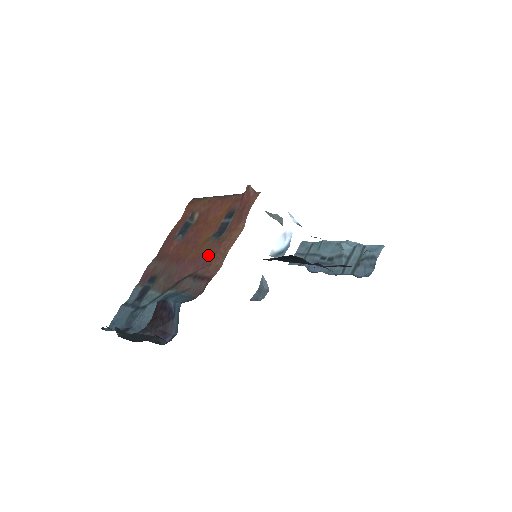
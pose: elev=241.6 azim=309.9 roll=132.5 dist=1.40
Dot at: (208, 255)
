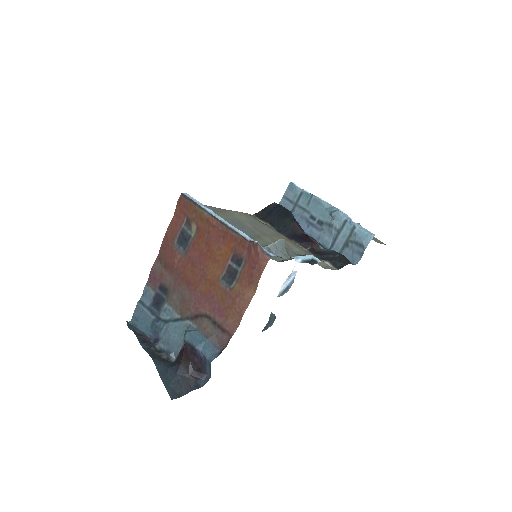
Dot at: (222, 303)
